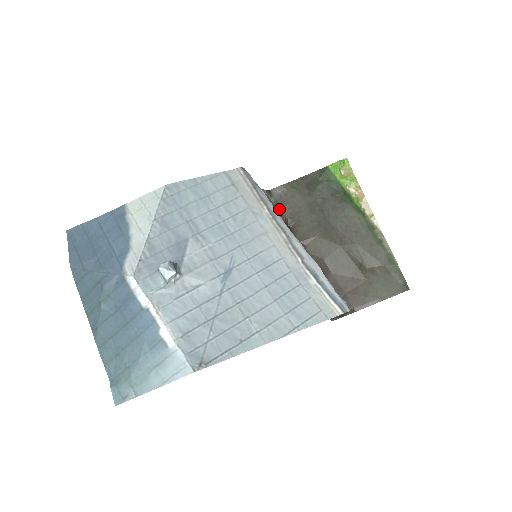
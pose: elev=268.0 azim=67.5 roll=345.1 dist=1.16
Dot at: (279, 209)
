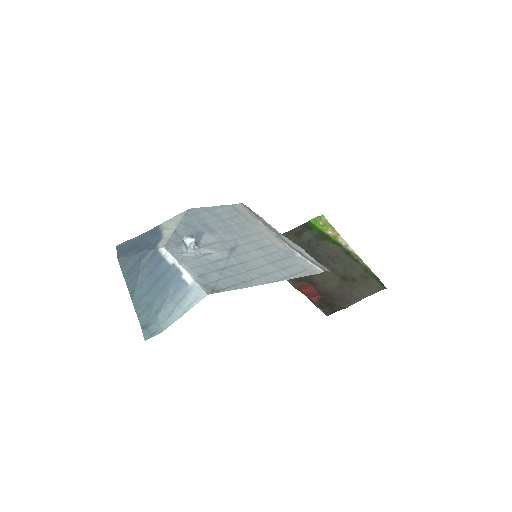
Dot at: occluded
